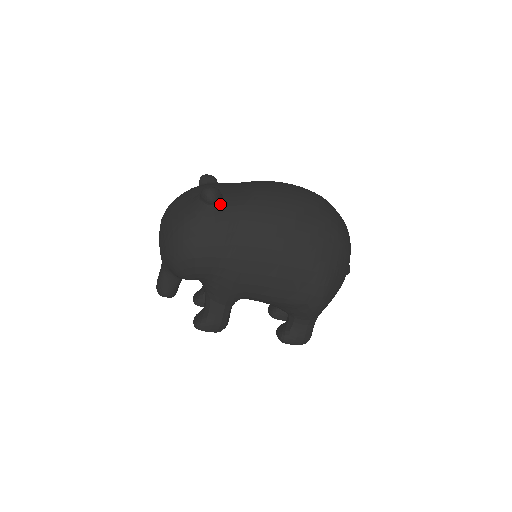
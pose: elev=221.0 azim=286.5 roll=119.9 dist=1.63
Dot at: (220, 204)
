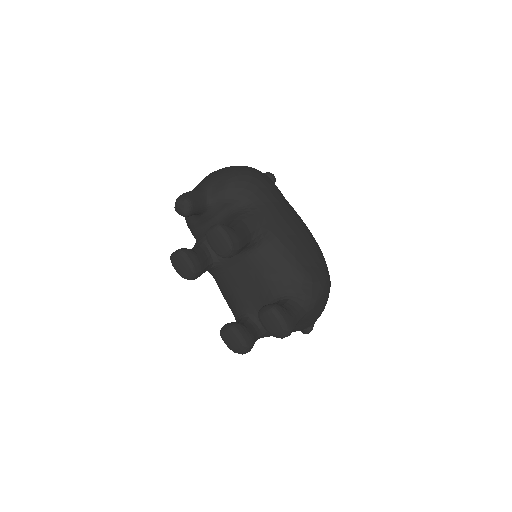
Dot at: occluded
